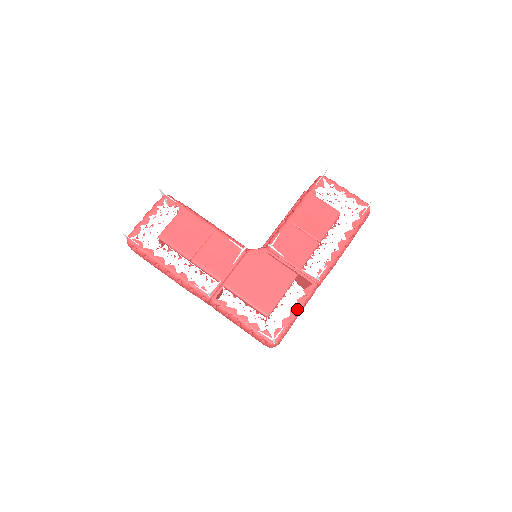
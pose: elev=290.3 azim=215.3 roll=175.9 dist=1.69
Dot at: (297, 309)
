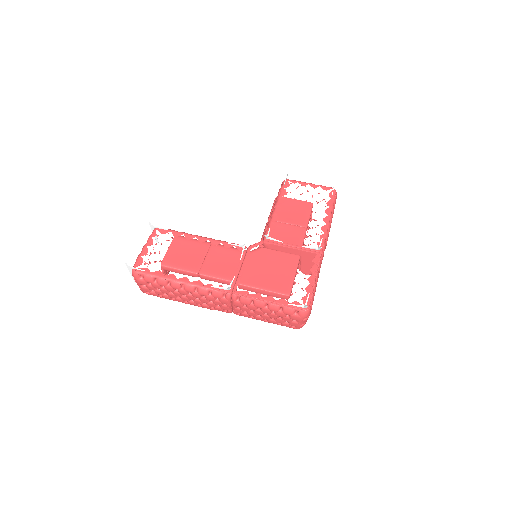
Dot at: (313, 277)
